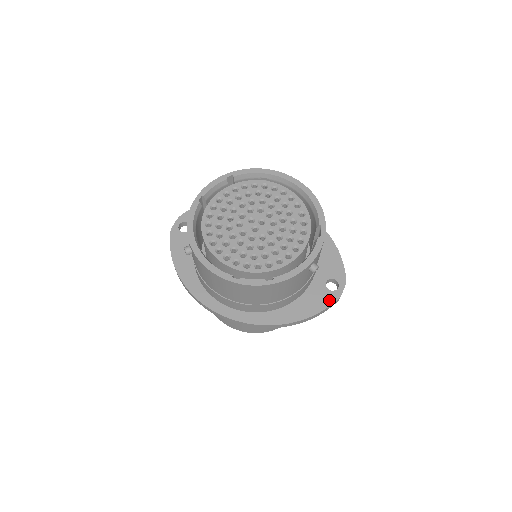
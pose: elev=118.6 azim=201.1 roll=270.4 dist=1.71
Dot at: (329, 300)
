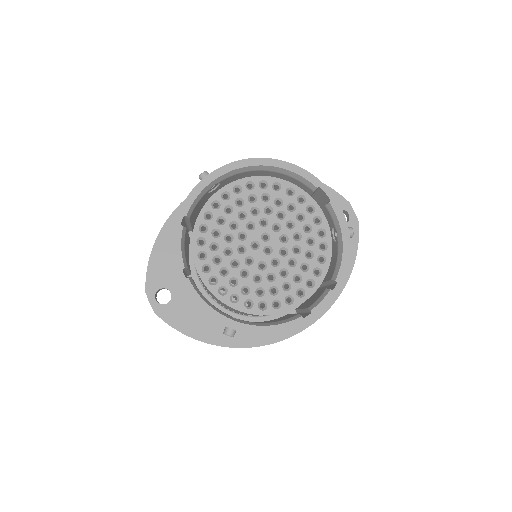
Dot at: occluded
